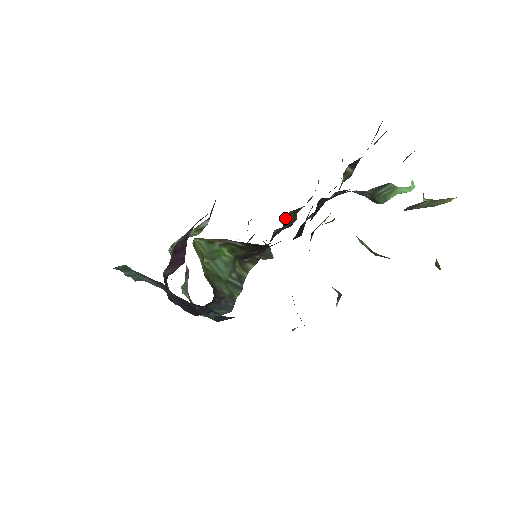
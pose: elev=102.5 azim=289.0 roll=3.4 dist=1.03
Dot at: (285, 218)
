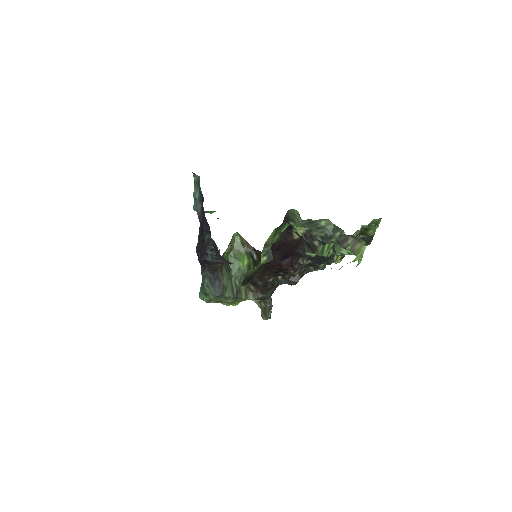
Dot at: occluded
